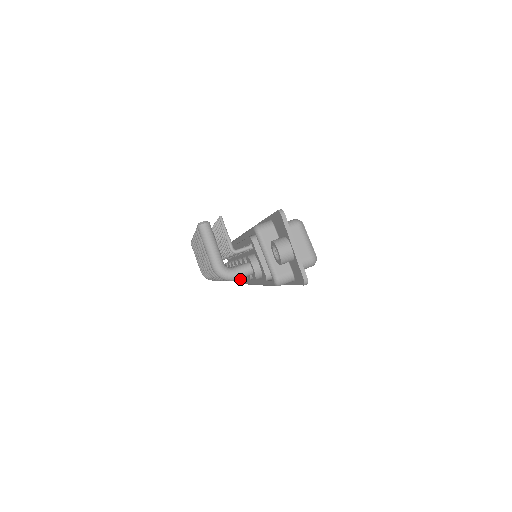
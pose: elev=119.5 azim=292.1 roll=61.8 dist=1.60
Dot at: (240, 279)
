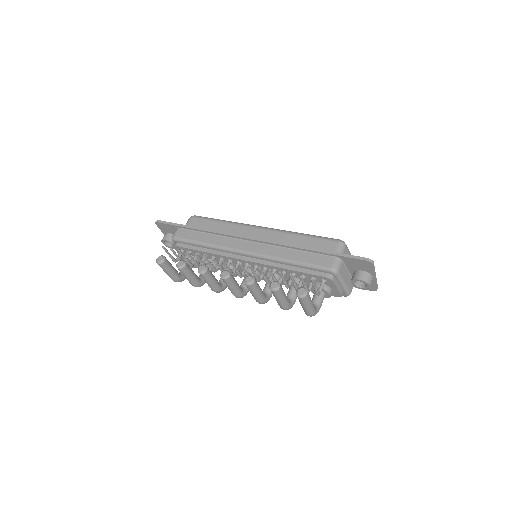
Dot at: occluded
